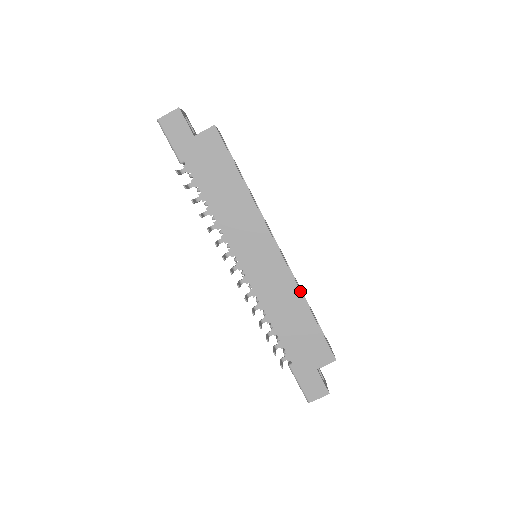
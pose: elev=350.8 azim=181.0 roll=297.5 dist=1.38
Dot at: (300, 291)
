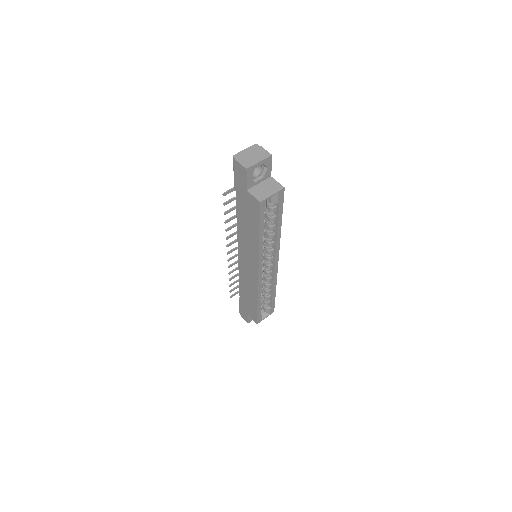
Dot at: (258, 295)
